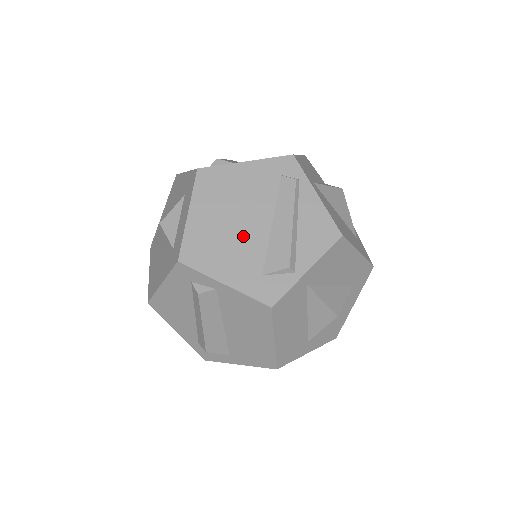
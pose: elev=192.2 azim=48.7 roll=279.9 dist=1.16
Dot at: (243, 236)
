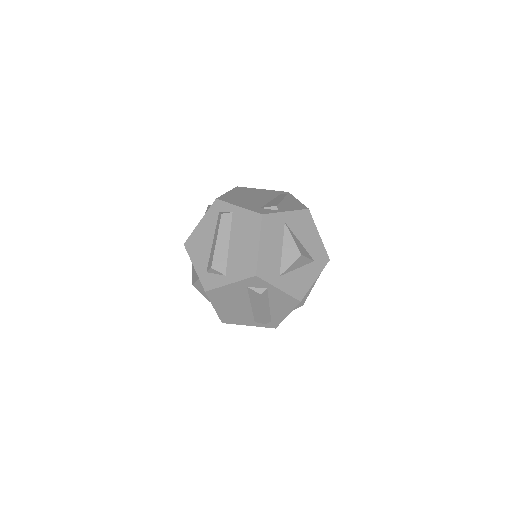
Dot at: (254, 200)
